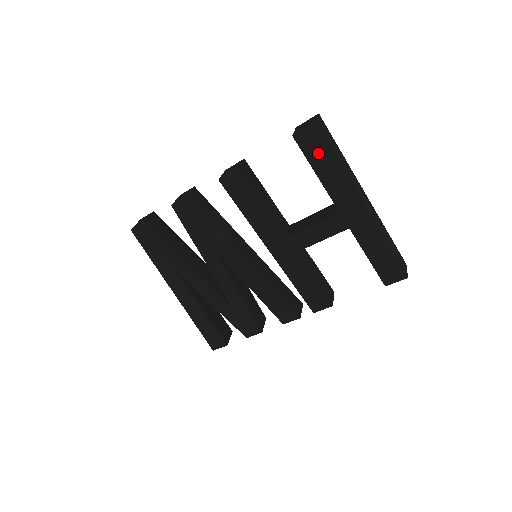
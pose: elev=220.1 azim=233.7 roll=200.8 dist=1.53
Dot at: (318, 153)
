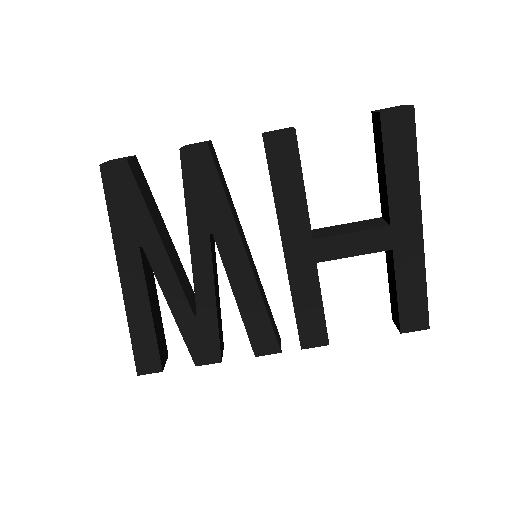
Dot at: (399, 145)
